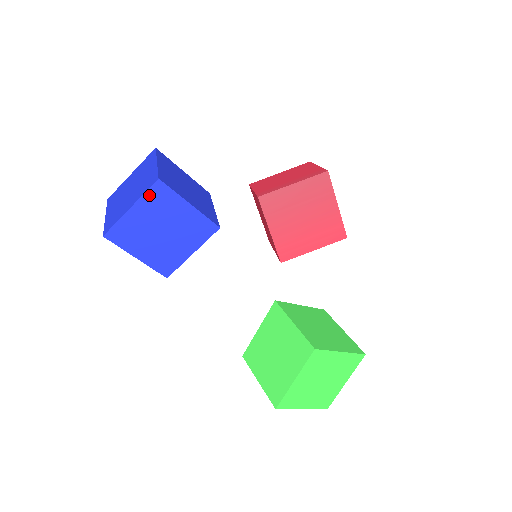
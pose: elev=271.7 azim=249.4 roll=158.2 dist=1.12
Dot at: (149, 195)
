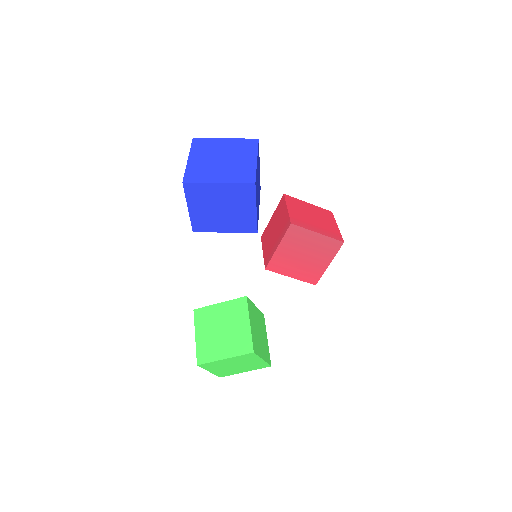
Dot at: (239, 186)
